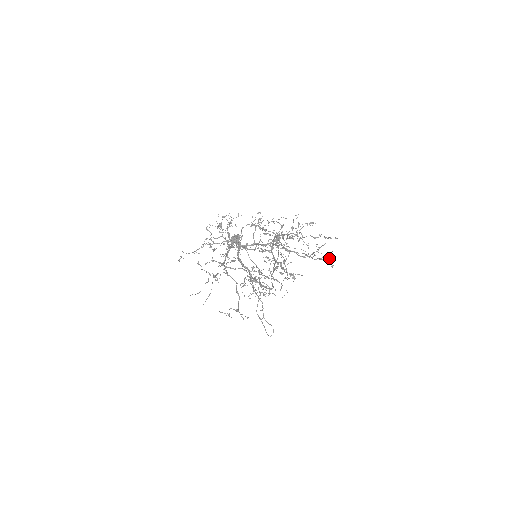
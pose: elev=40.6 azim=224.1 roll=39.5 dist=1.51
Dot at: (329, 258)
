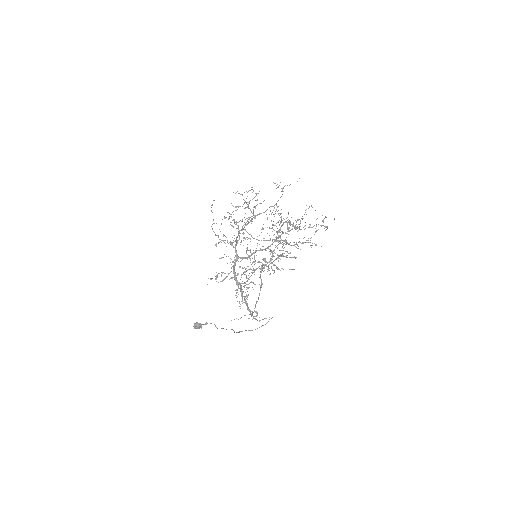
Dot at: (327, 227)
